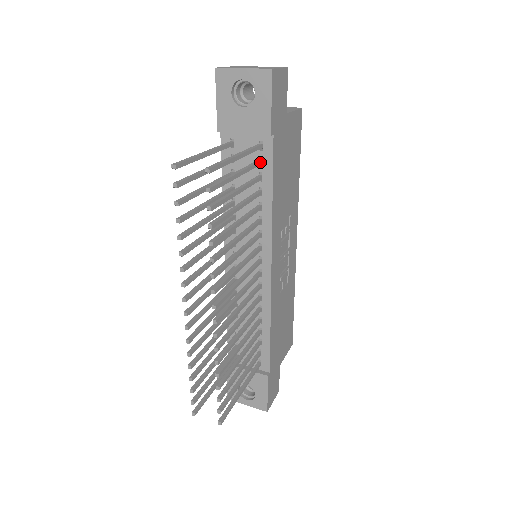
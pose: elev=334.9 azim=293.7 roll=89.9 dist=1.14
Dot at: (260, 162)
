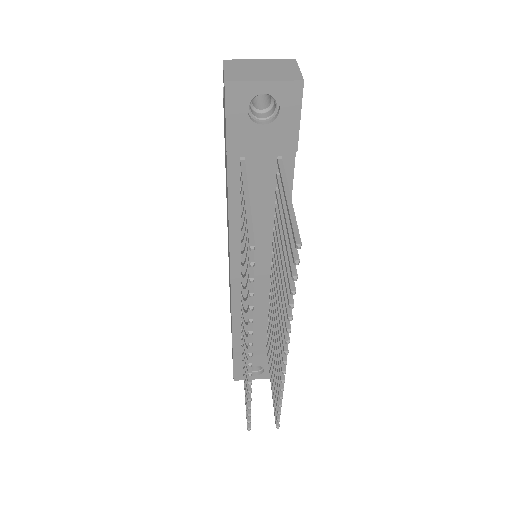
Dot at: occluded
